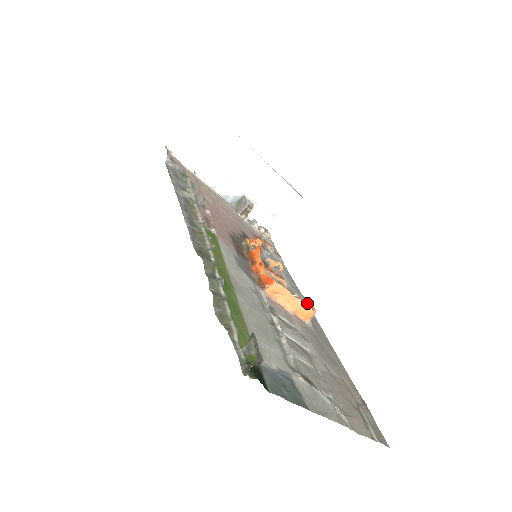
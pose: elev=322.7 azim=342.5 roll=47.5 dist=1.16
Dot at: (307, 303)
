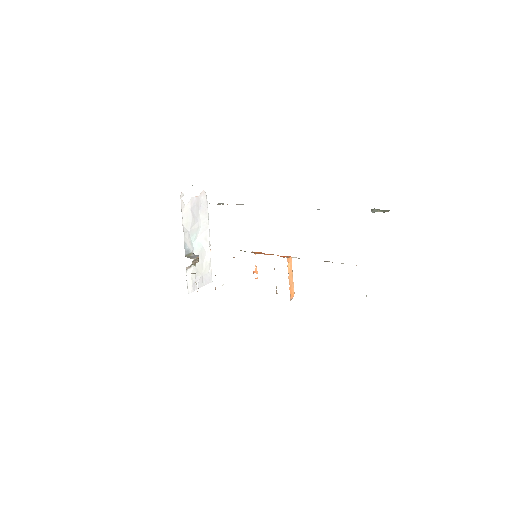
Dot at: occluded
